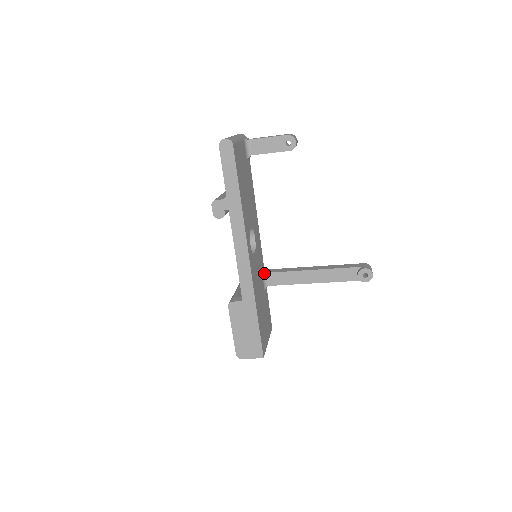
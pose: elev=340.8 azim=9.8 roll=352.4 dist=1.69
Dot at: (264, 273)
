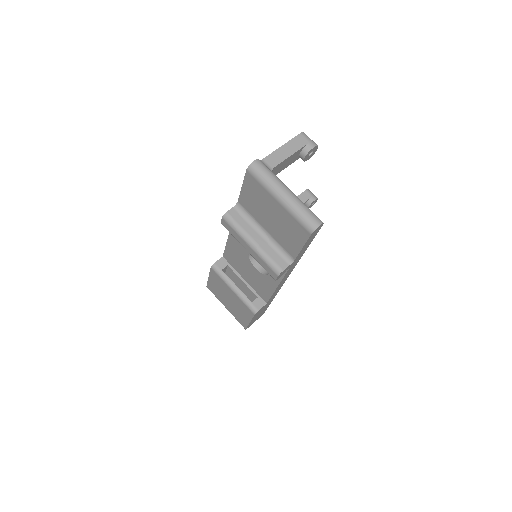
Dot at: occluded
